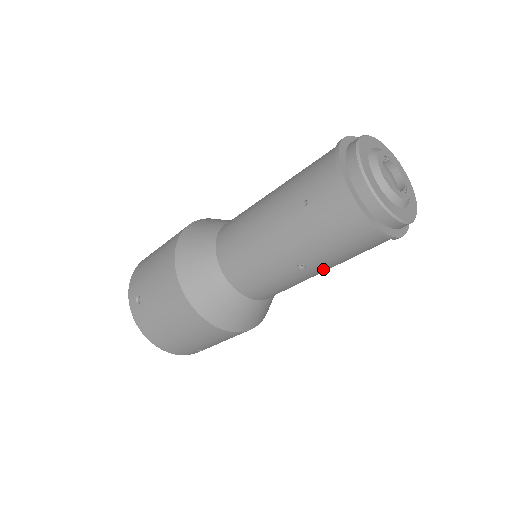
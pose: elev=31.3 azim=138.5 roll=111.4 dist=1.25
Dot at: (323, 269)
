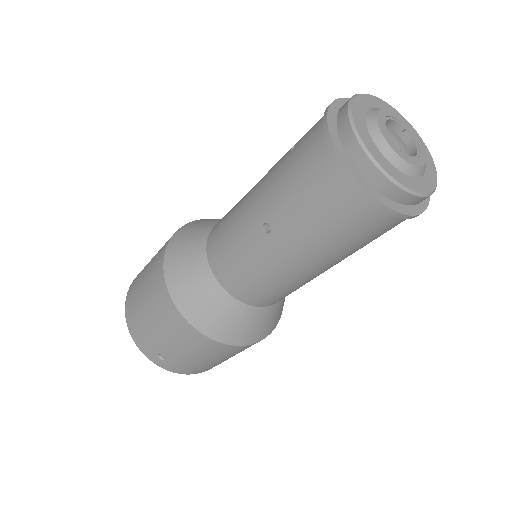
Dot at: (291, 246)
